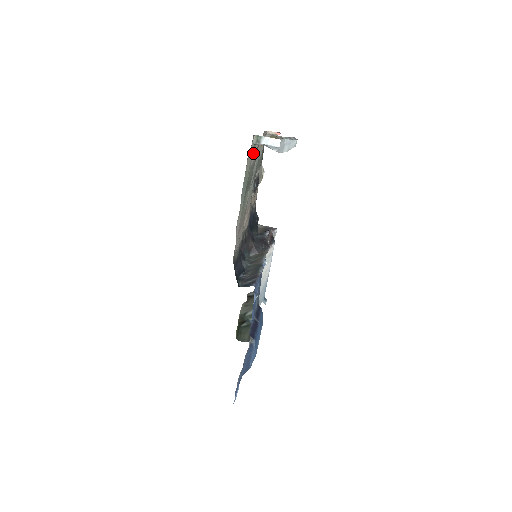
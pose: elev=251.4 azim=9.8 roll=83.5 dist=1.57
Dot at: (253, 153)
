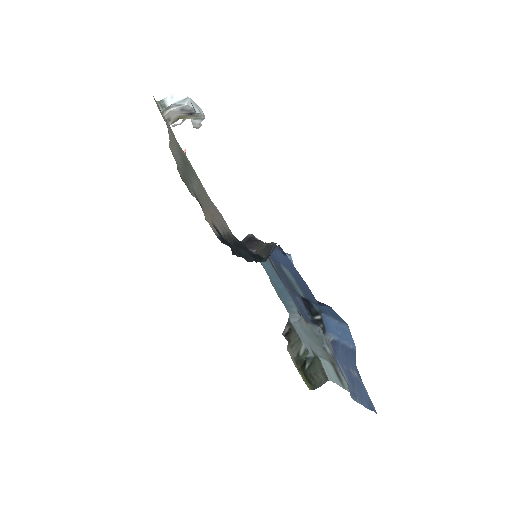
Dot at: occluded
